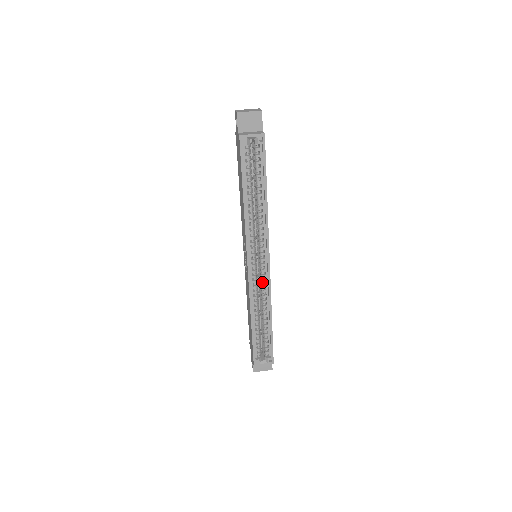
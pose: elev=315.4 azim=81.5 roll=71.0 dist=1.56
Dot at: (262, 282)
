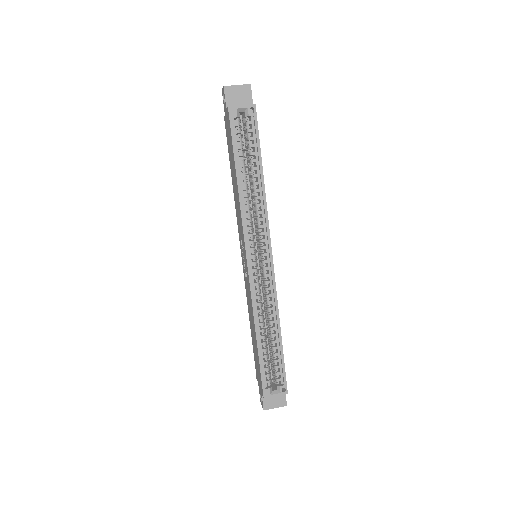
Dot at: (265, 284)
